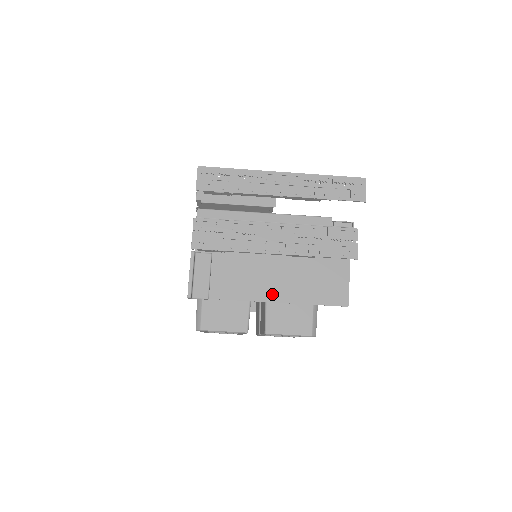
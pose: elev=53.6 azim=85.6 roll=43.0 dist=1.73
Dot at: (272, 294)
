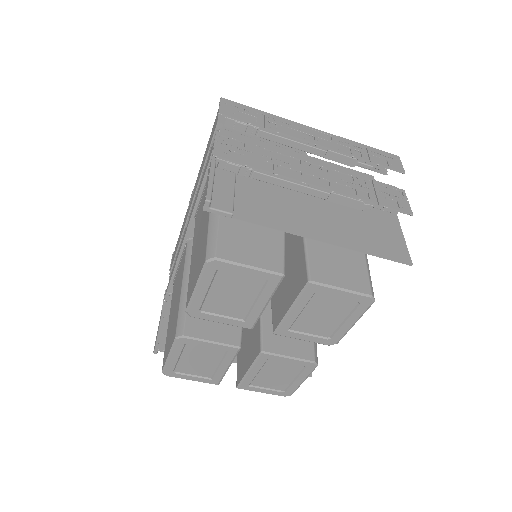
Dot at: (316, 232)
